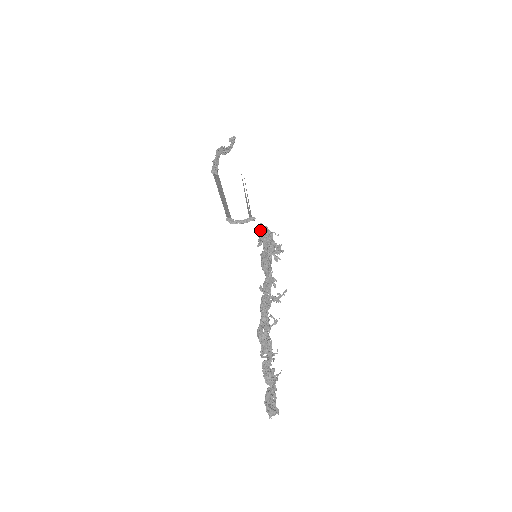
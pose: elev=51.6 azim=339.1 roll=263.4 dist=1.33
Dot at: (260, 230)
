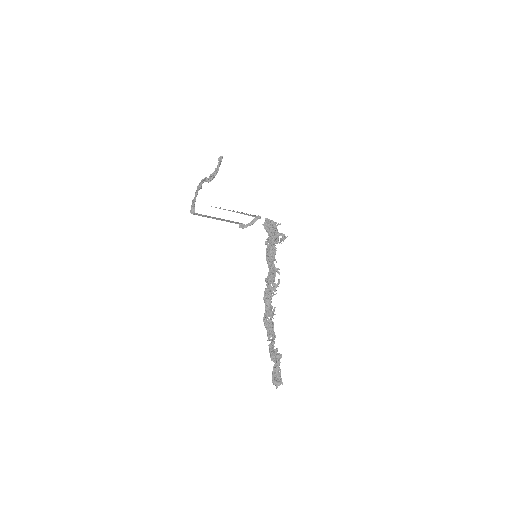
Dot at: (265, 226)
